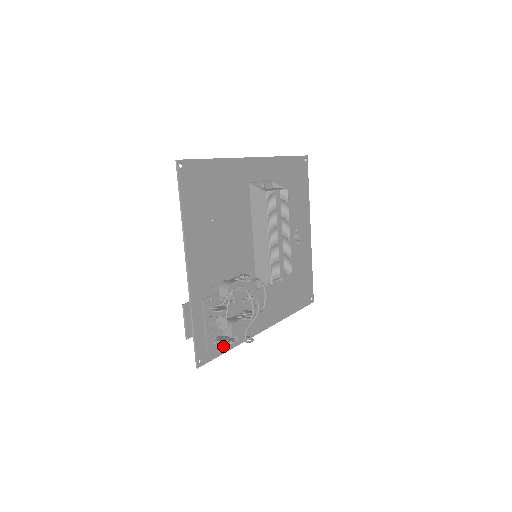
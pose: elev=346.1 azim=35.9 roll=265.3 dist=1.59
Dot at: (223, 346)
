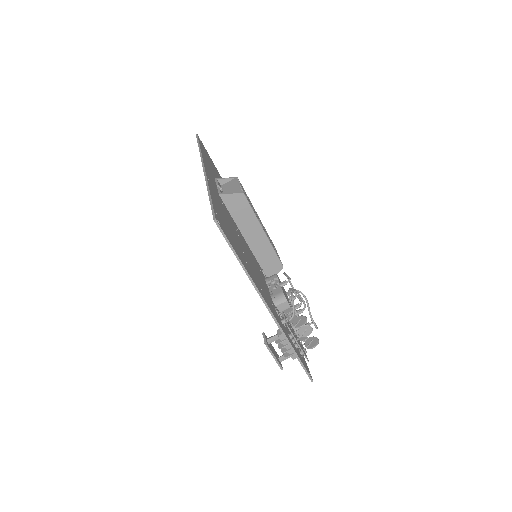
Dot at: occluded
